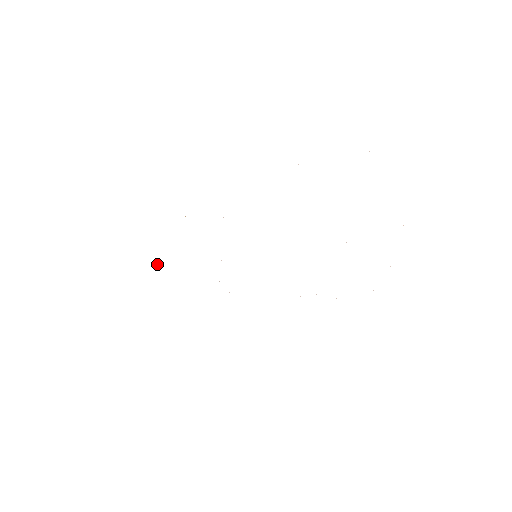
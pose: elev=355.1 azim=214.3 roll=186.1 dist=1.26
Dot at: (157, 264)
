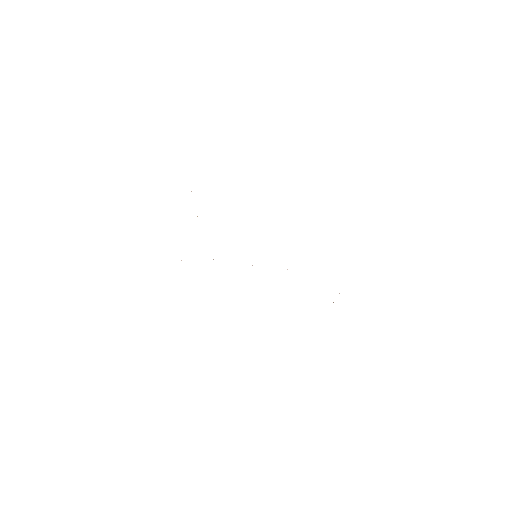
Dot at: occluded
